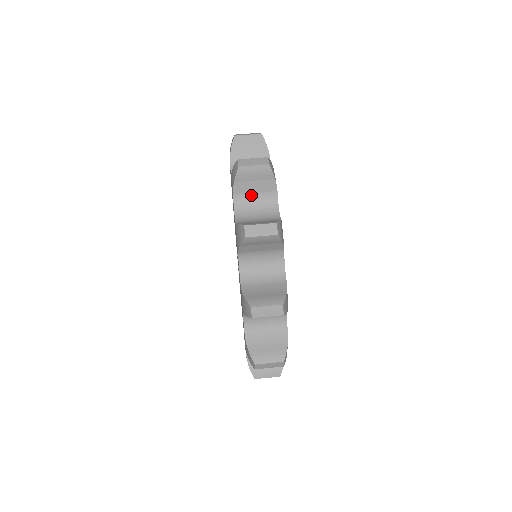
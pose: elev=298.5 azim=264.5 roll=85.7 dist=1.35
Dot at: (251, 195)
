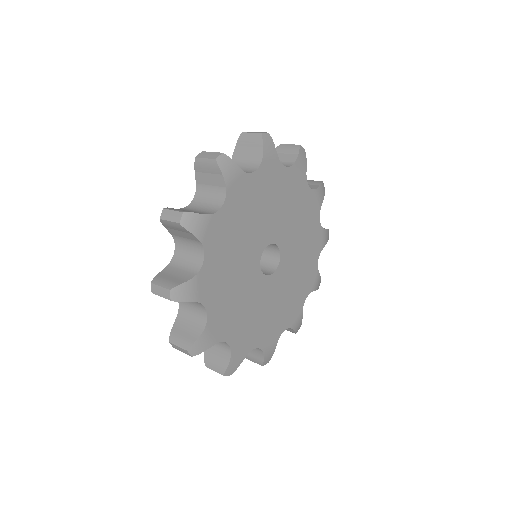
Dot at: occluded
